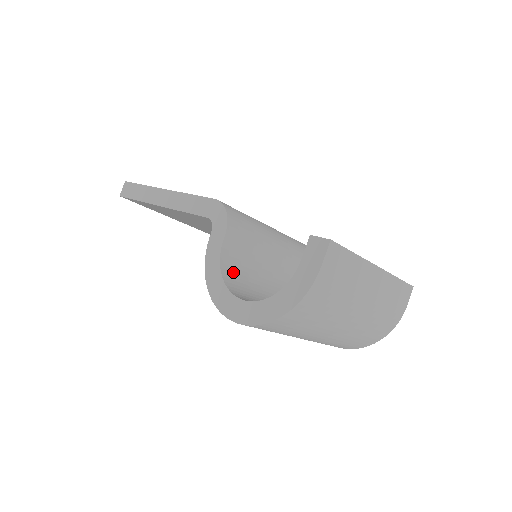
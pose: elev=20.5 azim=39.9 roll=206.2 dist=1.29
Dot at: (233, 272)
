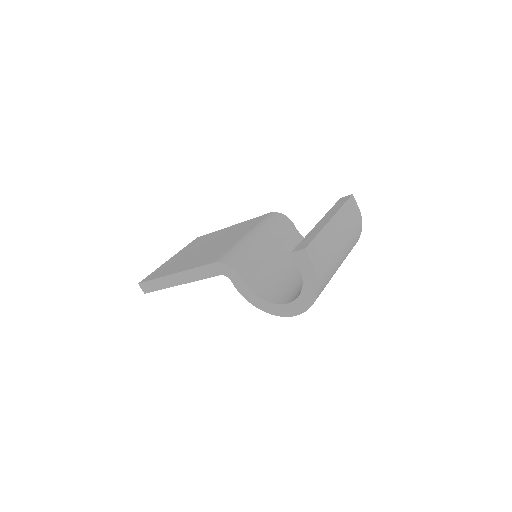
Dot at: (263, 289)
